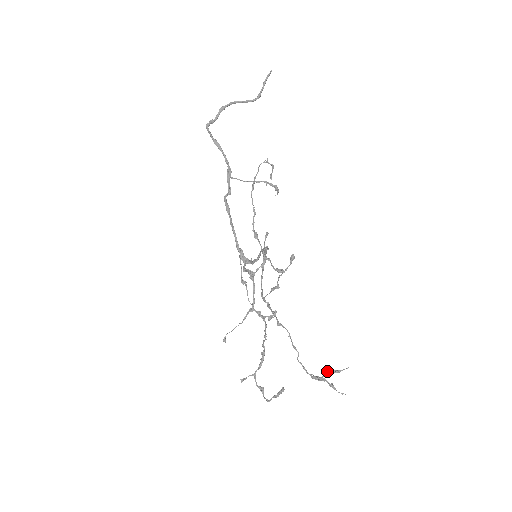
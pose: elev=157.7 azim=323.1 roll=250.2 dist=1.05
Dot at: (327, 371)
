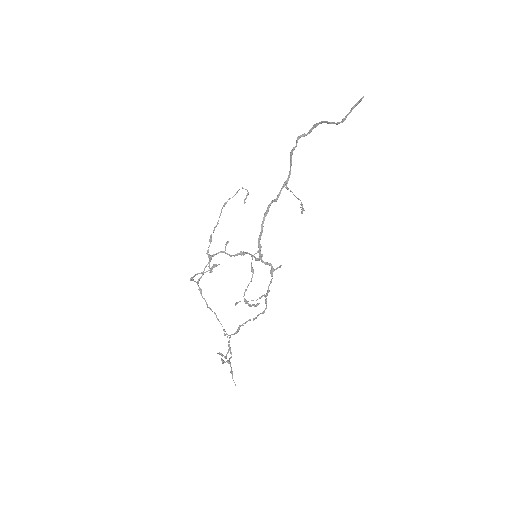
Dot at: (221, 358)
